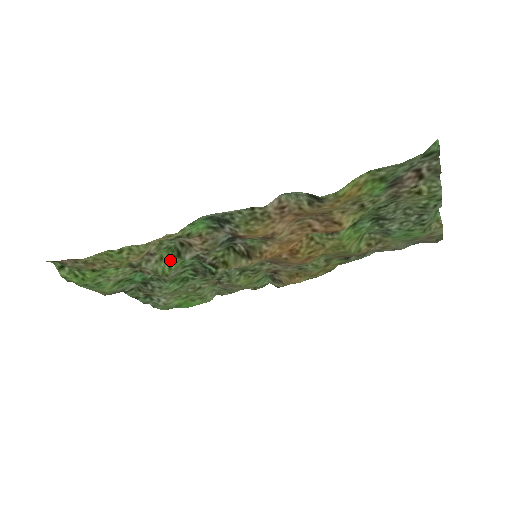
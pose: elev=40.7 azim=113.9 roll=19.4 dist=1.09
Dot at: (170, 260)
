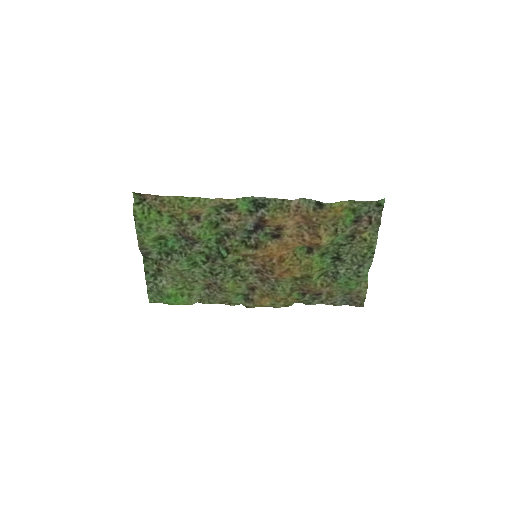
Dot at: (207, 229)
